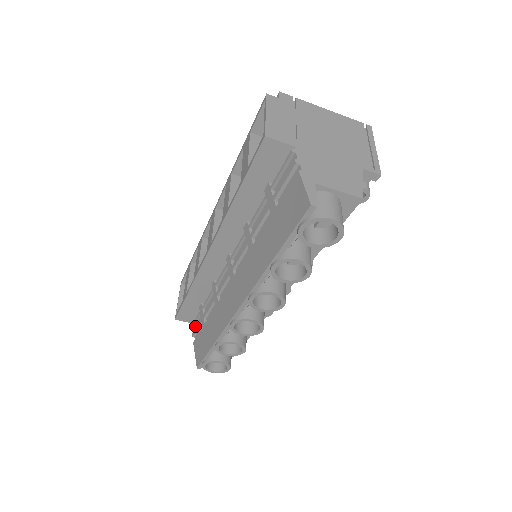
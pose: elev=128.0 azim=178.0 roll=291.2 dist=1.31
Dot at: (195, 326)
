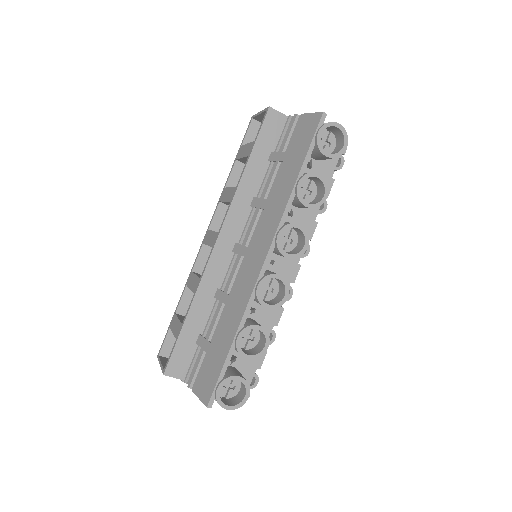
Dot at: (190, 375)
